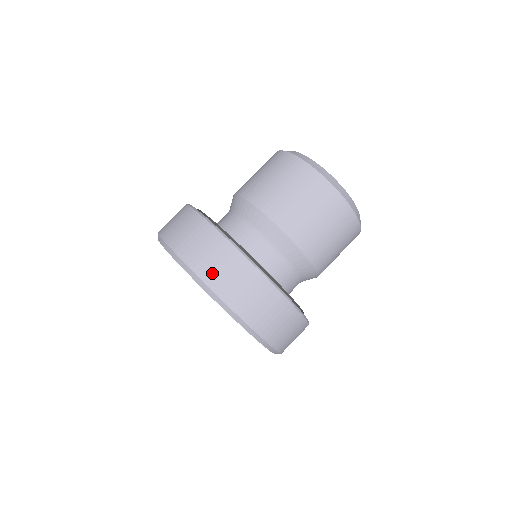
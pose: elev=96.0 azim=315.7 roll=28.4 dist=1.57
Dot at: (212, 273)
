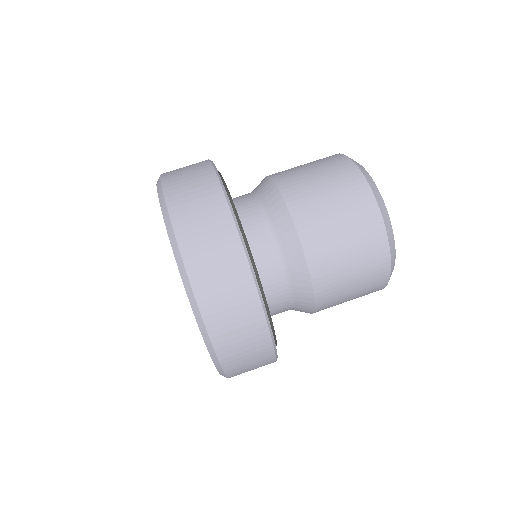
Dot at: (175, 180)
